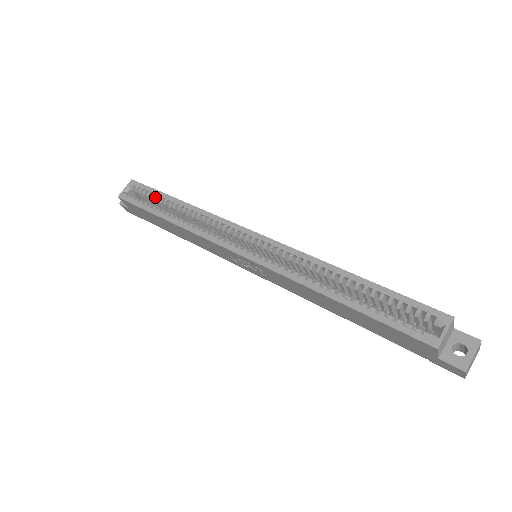
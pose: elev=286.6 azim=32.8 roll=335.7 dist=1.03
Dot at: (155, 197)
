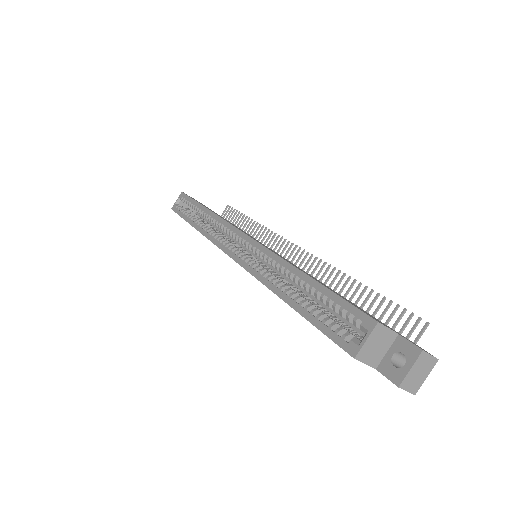
Dot at: (193, 206)
